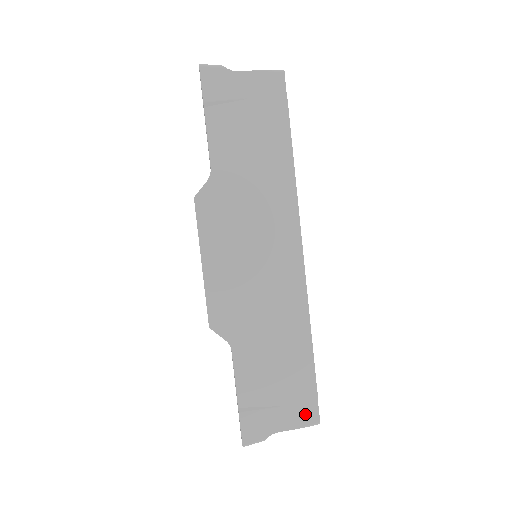
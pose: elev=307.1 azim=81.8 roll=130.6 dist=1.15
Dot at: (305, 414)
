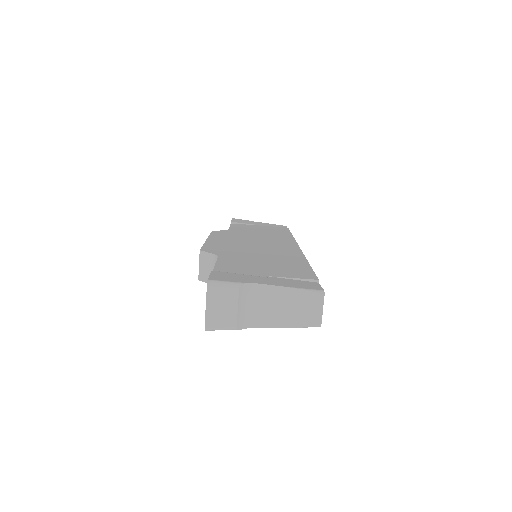
Dot at: occluded
